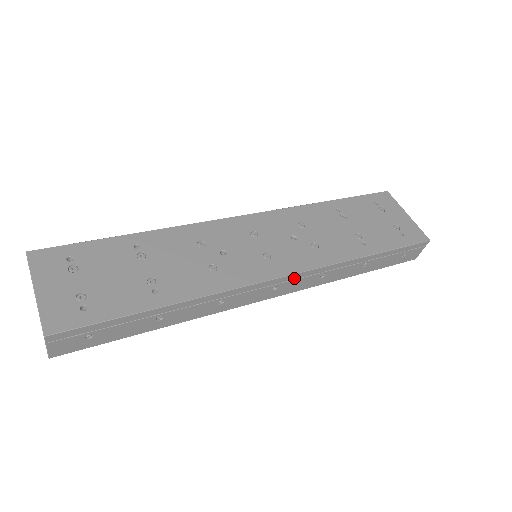
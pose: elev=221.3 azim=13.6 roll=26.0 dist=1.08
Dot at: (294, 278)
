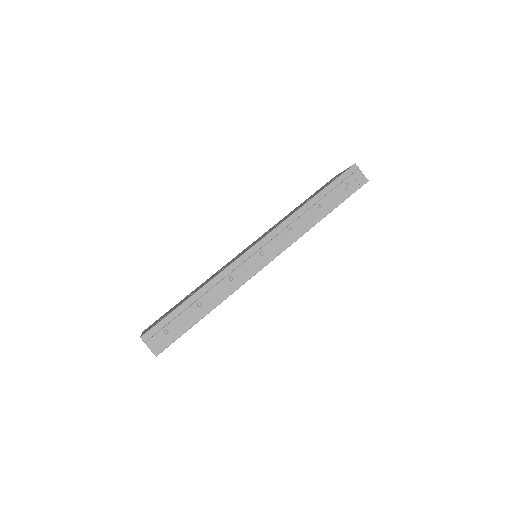
Dot at: (268, 240)
